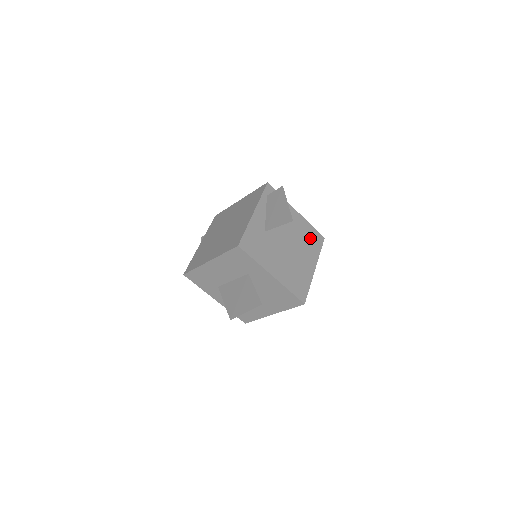
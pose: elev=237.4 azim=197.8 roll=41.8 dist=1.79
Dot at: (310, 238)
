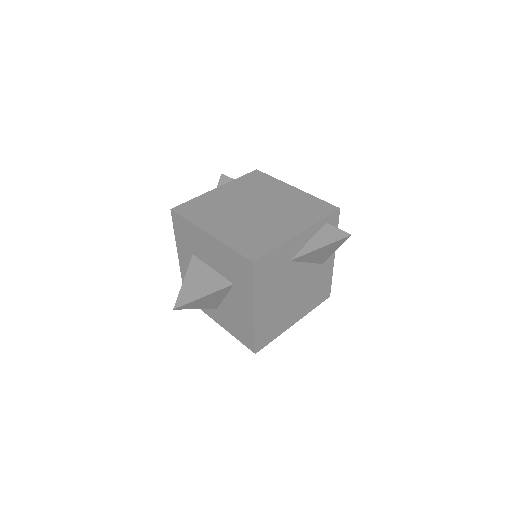
Dot at: (320, 290)
